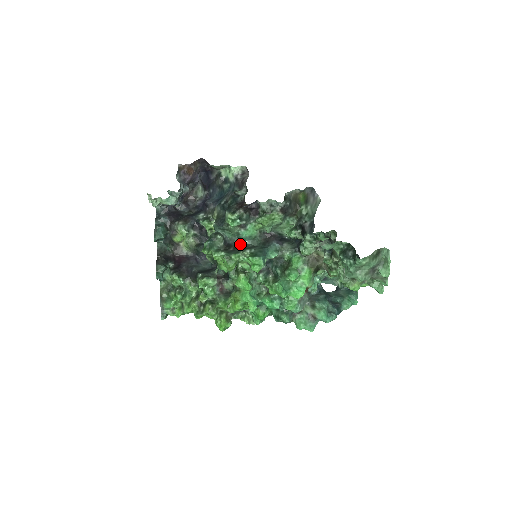
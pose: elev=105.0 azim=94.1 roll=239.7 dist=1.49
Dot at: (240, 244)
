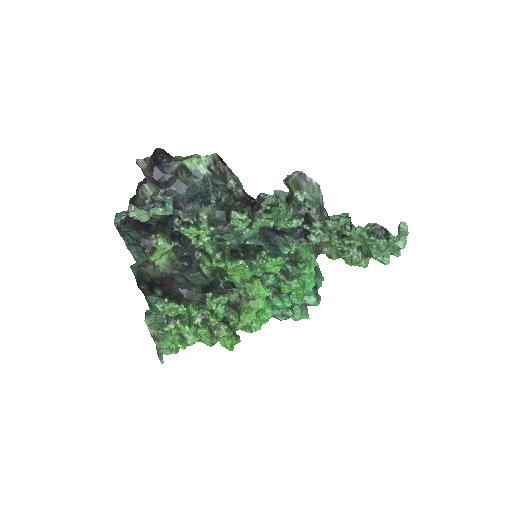
Dot at: (244, 246)
